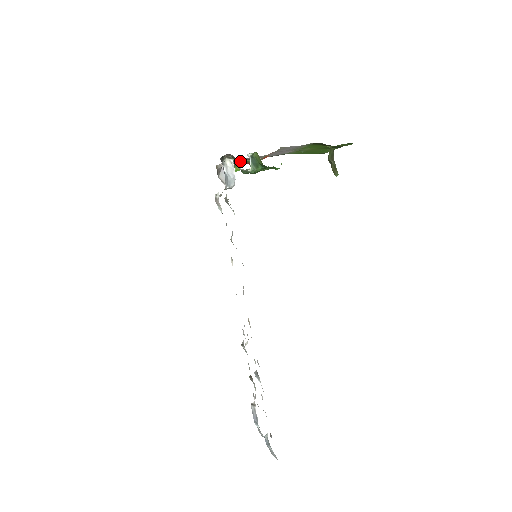
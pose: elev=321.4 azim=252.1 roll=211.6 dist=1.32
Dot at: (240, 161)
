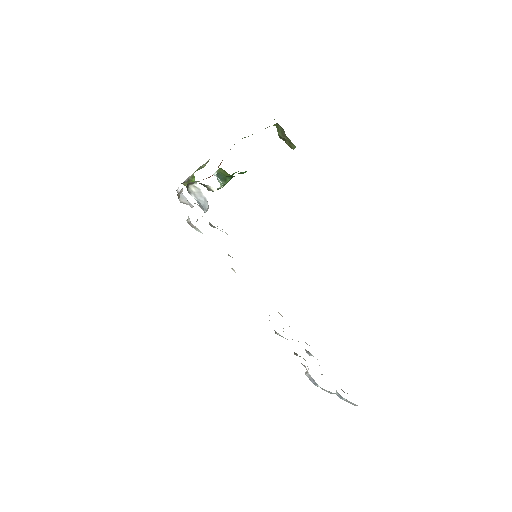
Dot at: occluded
